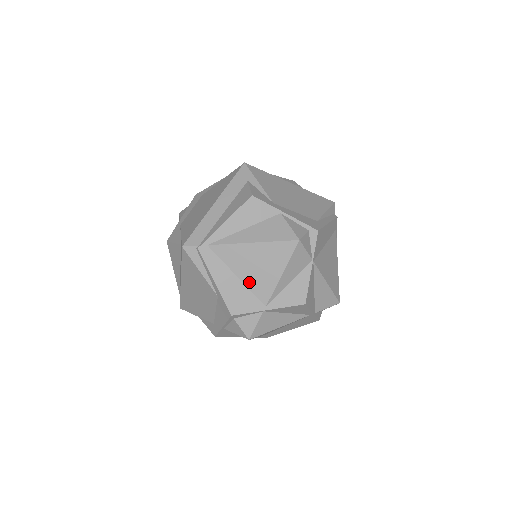
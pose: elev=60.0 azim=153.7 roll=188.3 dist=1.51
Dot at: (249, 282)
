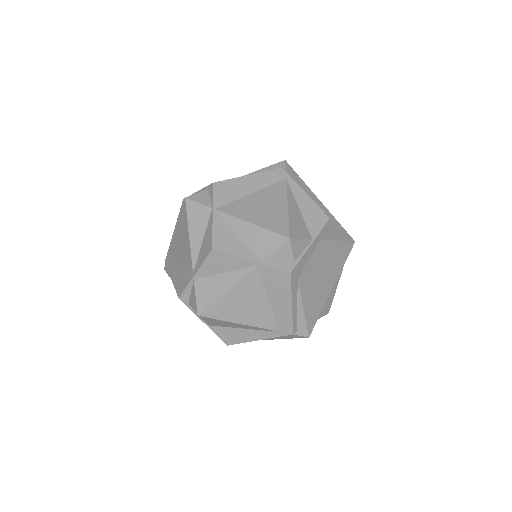
Dot at: (183, 262)
